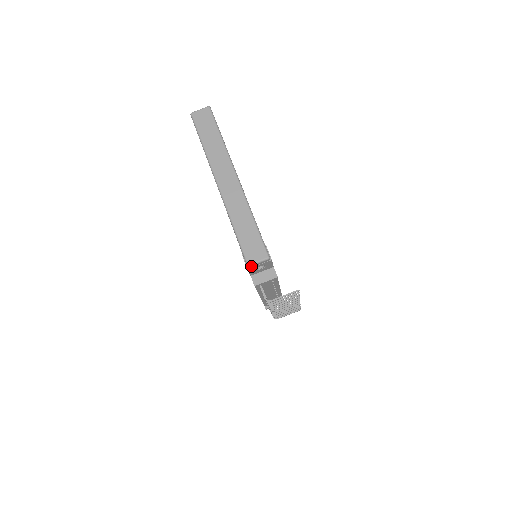
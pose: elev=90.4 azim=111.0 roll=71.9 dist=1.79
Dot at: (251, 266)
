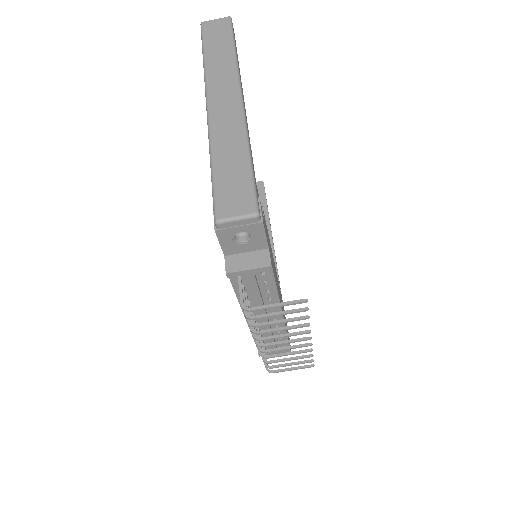
Dot at: (222, 224)
